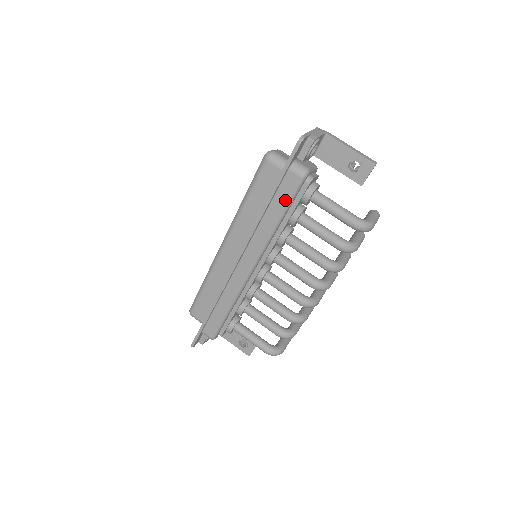
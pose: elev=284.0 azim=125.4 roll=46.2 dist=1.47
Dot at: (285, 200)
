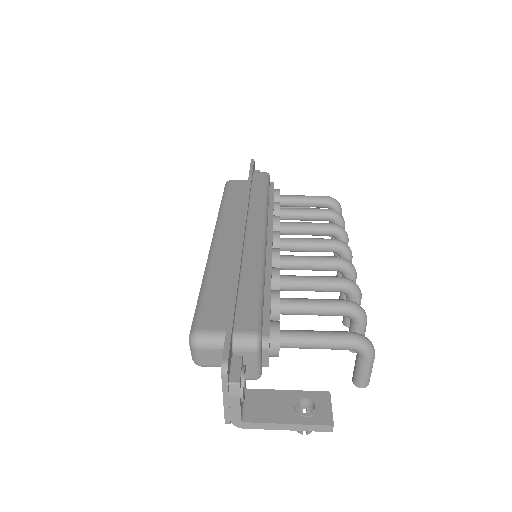
Dot at: (263, 184)
